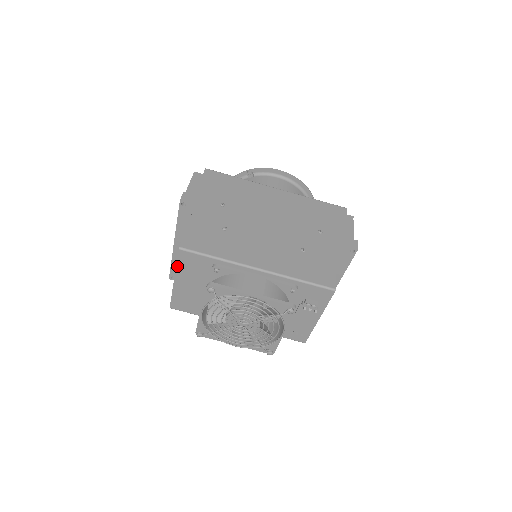
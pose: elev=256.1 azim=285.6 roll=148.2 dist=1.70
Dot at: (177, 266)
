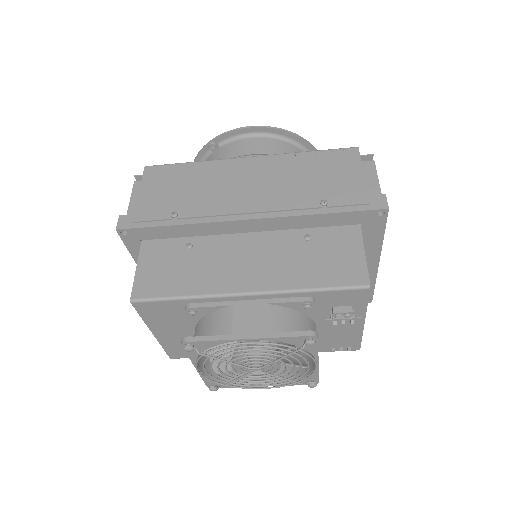
Dot at: (144, 319)
